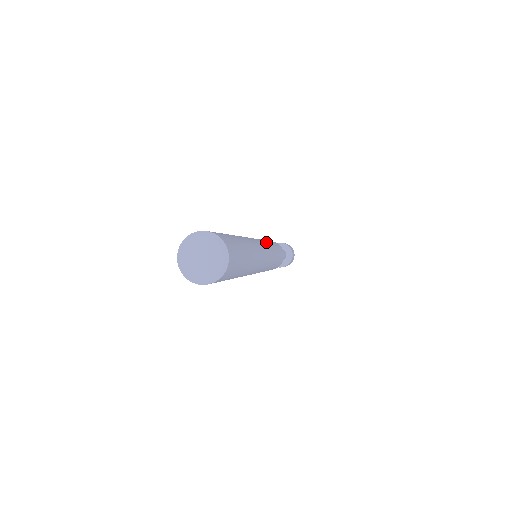
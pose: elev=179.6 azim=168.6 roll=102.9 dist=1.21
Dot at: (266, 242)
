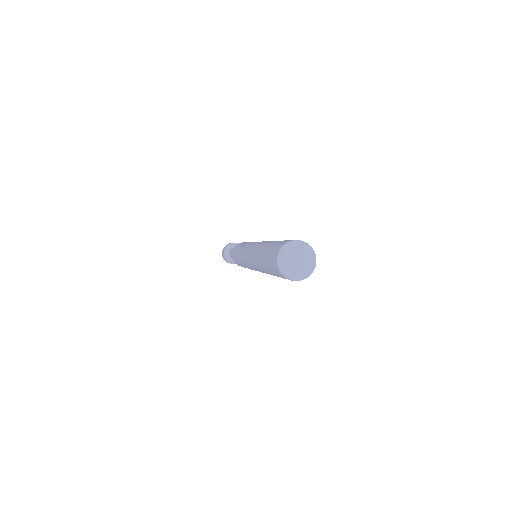
Dot at: occluded
